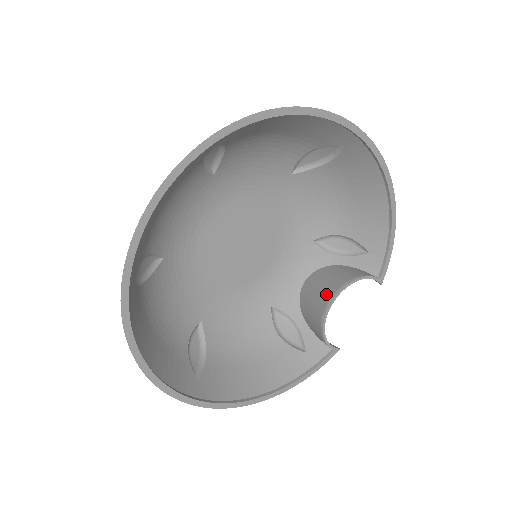
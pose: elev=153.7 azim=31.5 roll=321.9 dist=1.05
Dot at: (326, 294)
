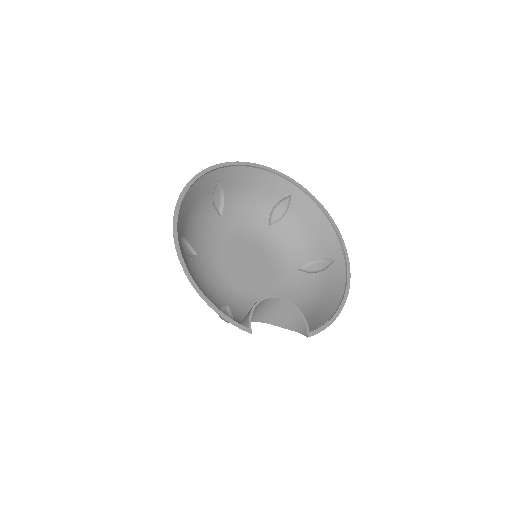
Dot at: (273, 301)
